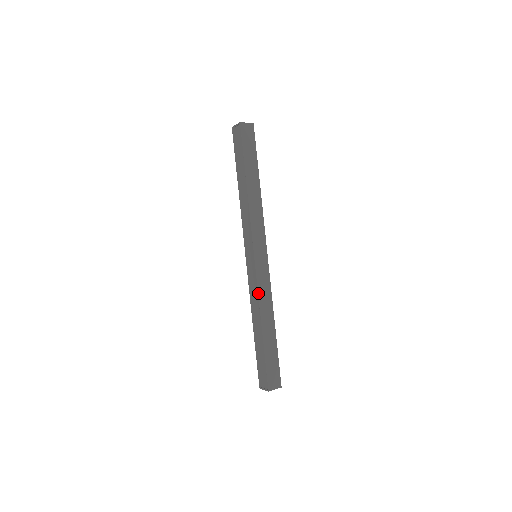
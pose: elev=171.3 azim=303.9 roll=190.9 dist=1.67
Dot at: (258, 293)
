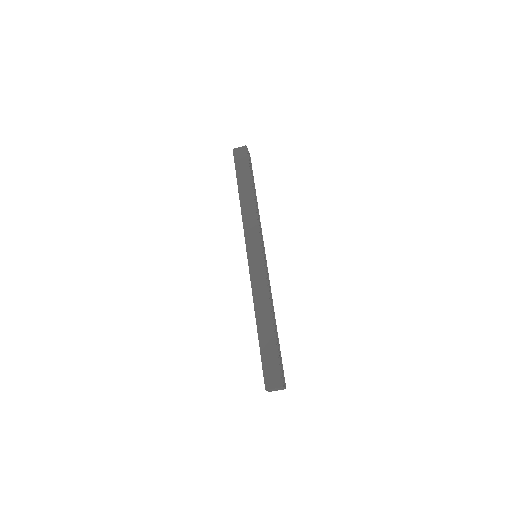
Dot at: (252, 288)
